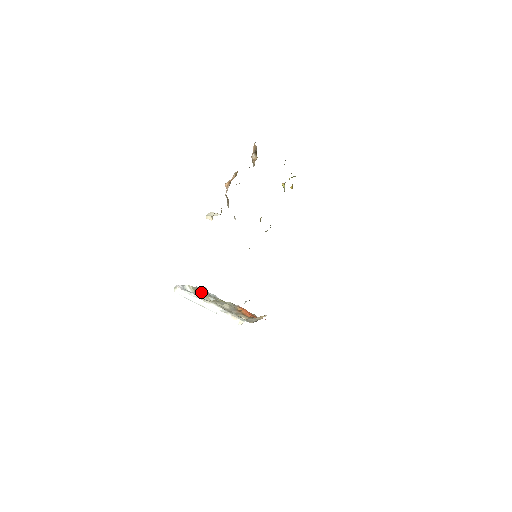
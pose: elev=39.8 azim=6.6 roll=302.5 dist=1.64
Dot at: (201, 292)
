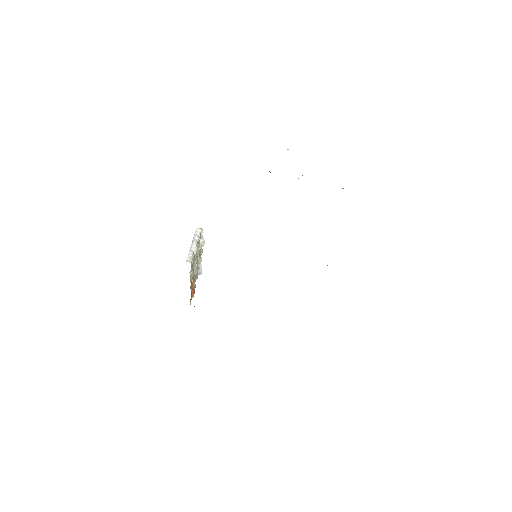
Dot at: (198, 263)
